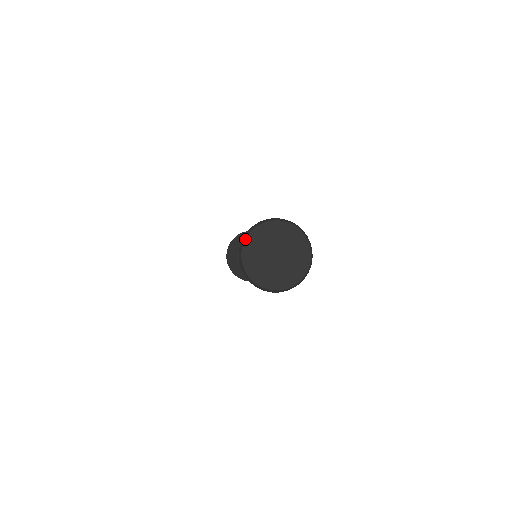
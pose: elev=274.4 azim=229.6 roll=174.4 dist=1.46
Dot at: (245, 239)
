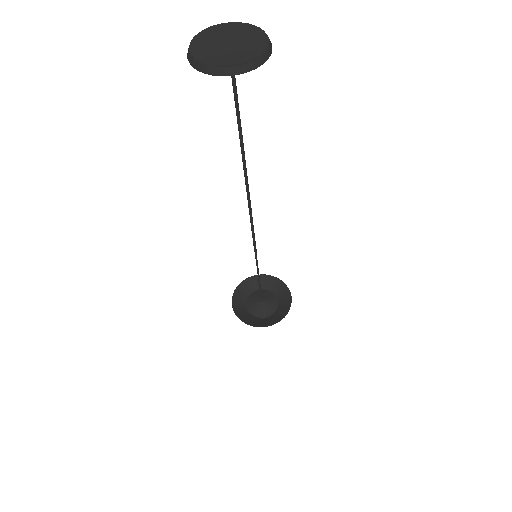
Dot at: (222, 24)
